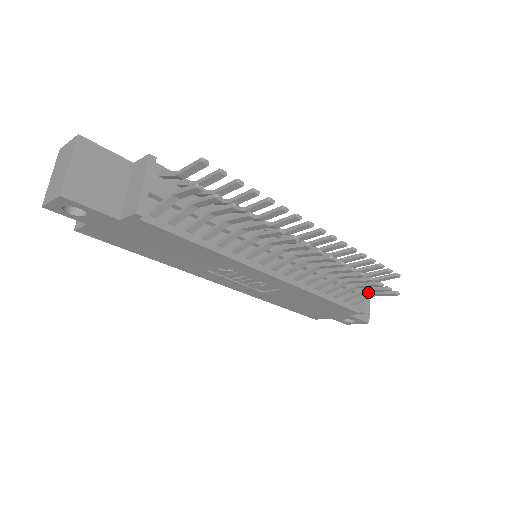
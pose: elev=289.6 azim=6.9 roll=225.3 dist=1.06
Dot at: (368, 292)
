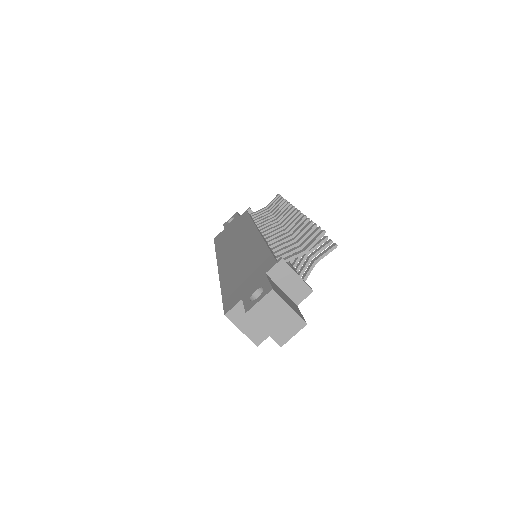
Dot at: occluded
